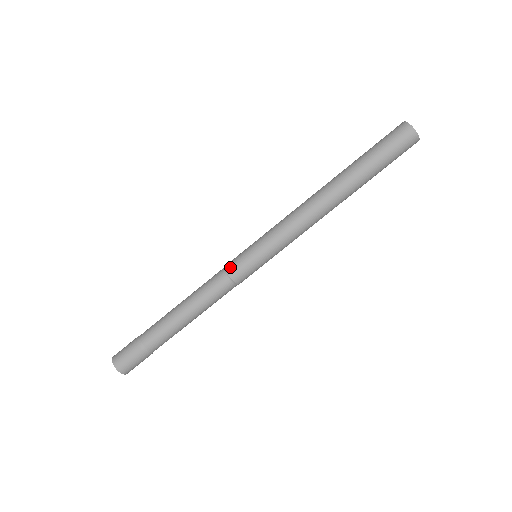
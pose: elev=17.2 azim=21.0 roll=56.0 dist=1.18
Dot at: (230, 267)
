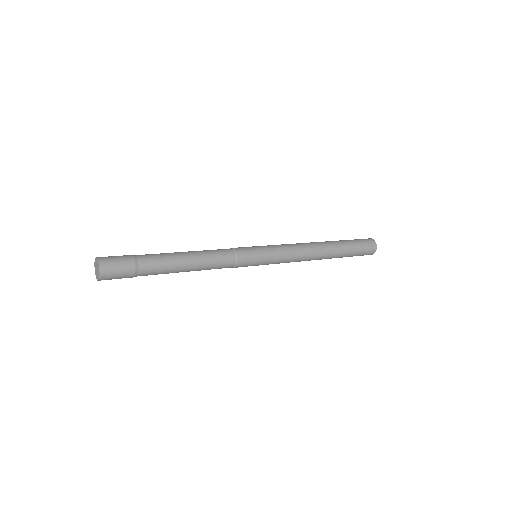
Dot at: (242, 255)
